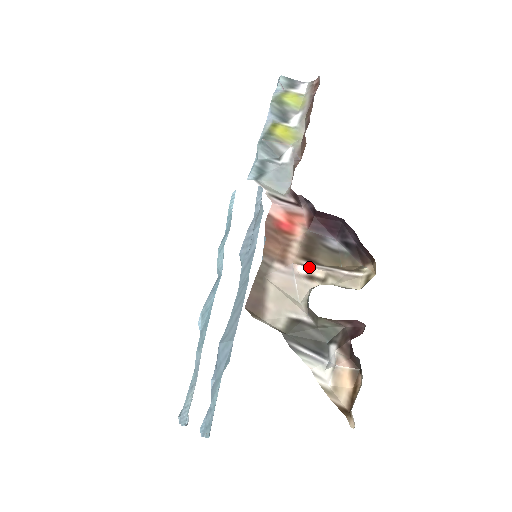
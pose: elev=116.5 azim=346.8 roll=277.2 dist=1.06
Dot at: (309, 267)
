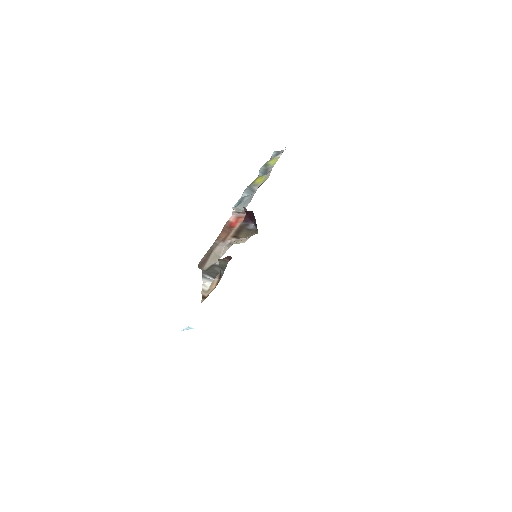
Dot at: (231, 240)
